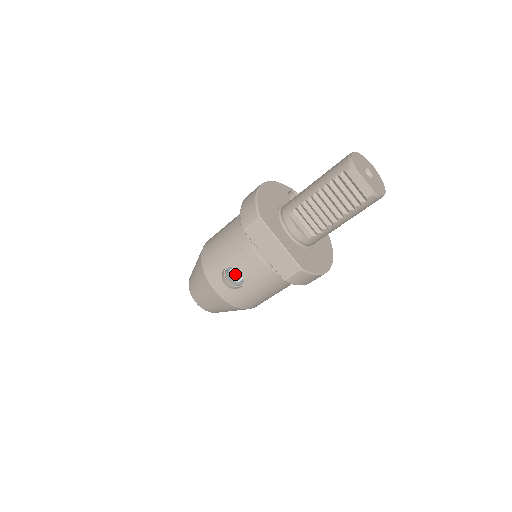
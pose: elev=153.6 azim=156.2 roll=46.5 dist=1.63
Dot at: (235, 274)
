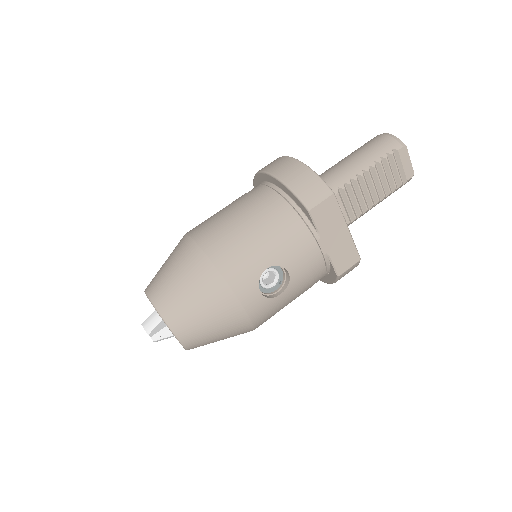
Dot at: occluded
